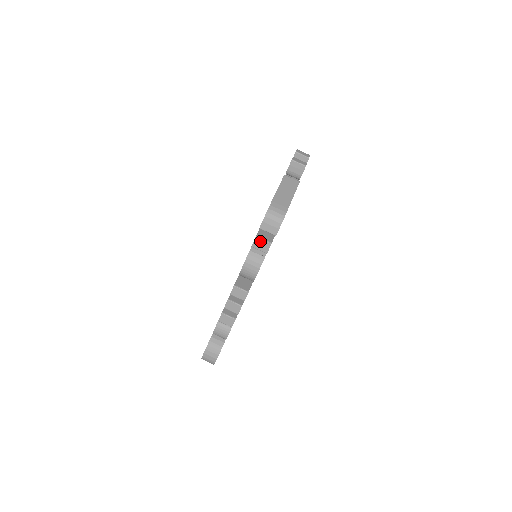
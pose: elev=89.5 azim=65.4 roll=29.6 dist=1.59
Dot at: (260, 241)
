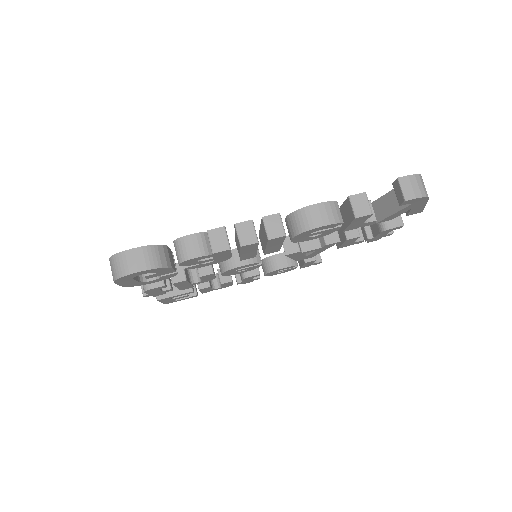
Dot at: (364, 200)
